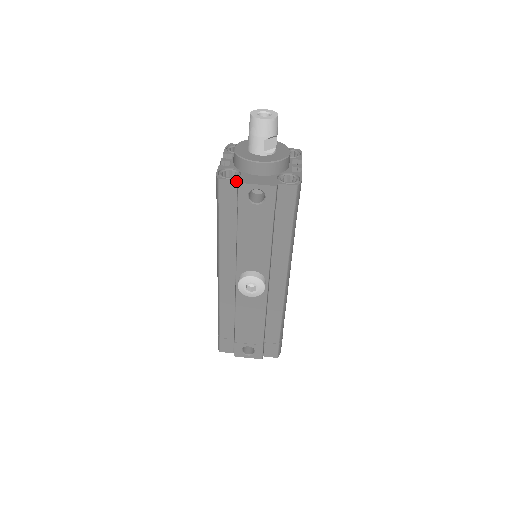
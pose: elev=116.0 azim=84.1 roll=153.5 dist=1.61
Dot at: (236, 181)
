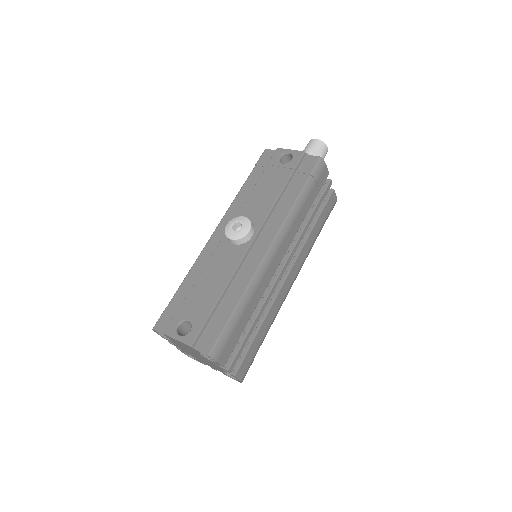
Dot at: occluded
